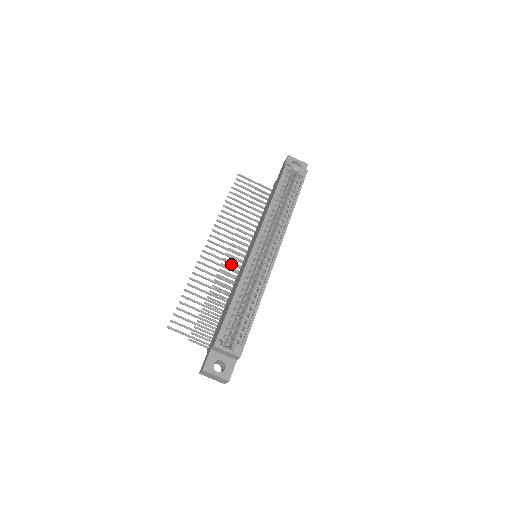
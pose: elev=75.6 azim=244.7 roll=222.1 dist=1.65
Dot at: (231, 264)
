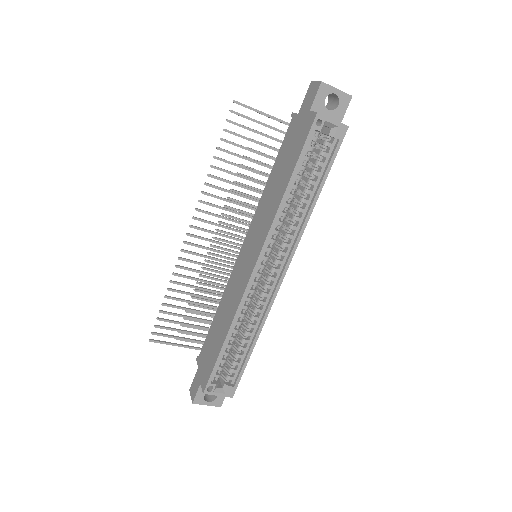
Dot at: (223, 253)
